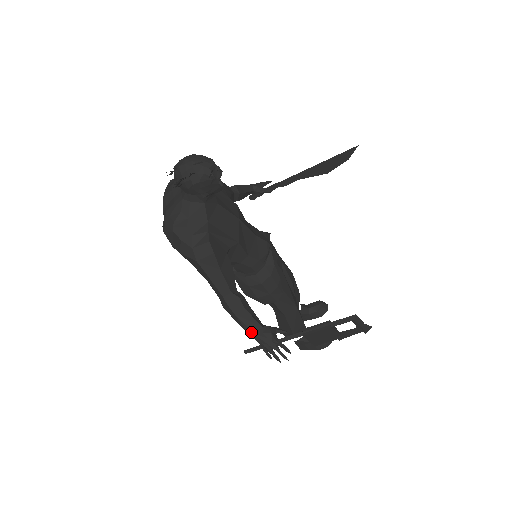
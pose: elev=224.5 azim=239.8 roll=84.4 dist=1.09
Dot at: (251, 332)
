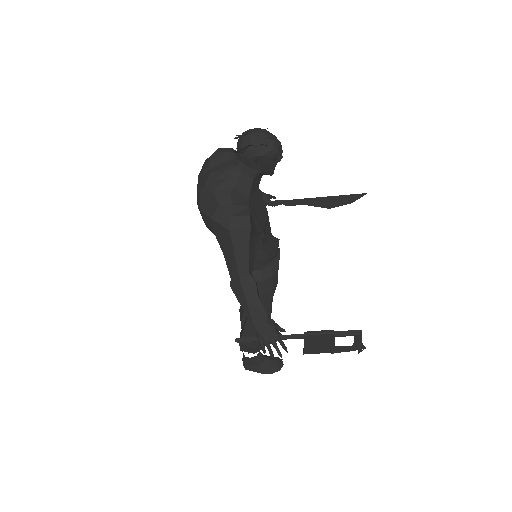
Dot at: (255, 319)
